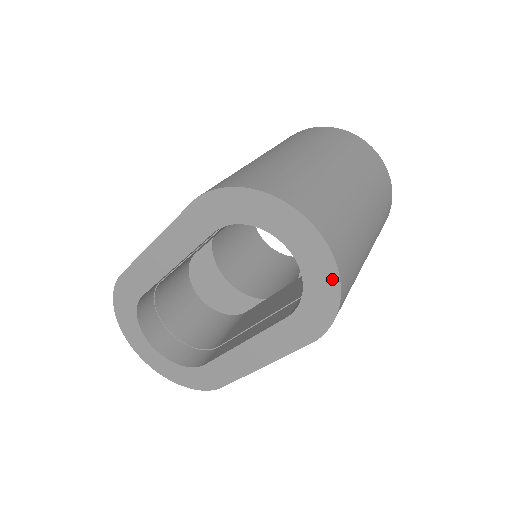
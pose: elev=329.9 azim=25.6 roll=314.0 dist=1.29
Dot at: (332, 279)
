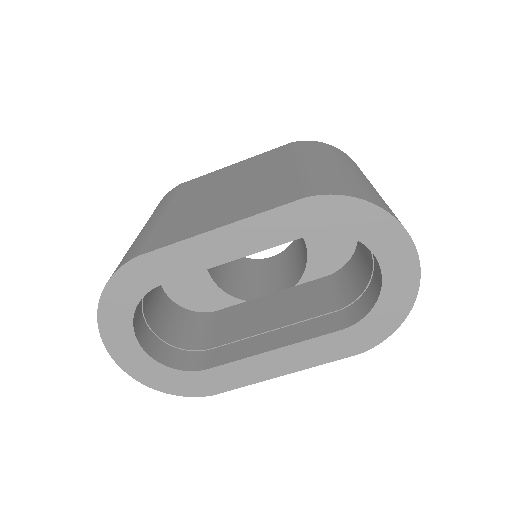
Dot at: (407, 302)
